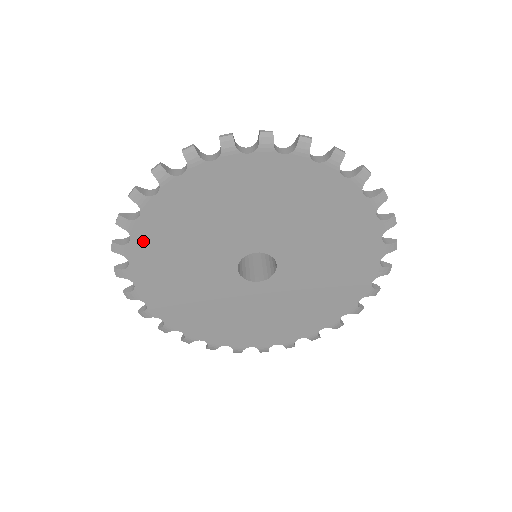
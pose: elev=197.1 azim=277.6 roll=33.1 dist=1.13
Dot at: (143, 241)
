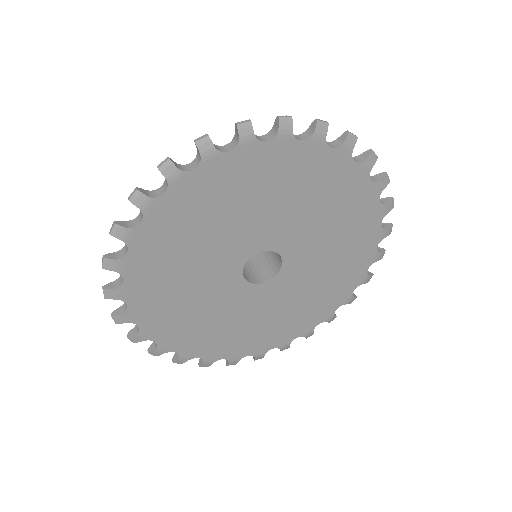
Dot at: (176, 200)
